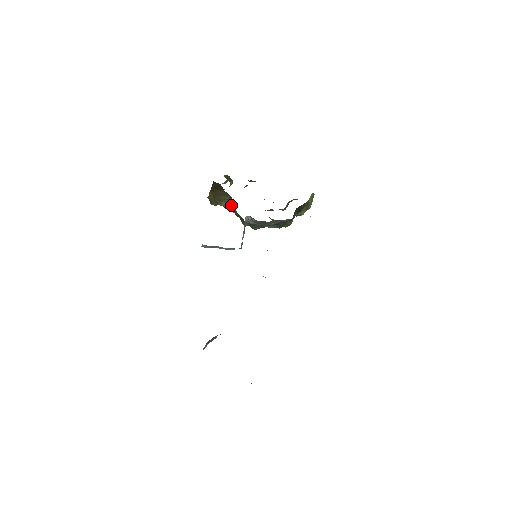
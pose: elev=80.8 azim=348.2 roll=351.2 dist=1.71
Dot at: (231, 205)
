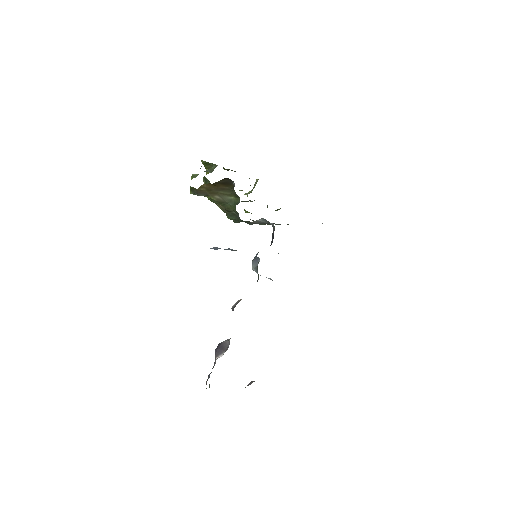
Dot at: (227, 200)
